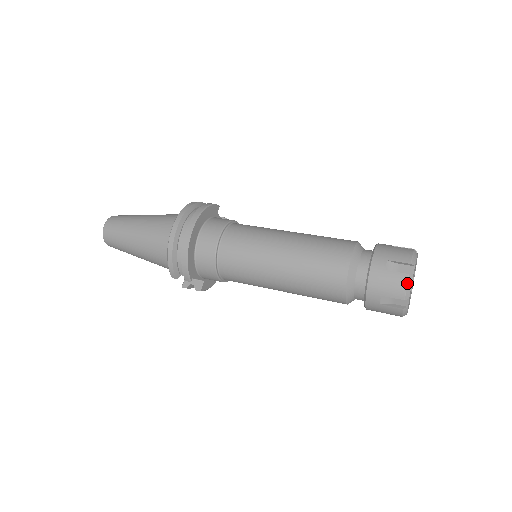
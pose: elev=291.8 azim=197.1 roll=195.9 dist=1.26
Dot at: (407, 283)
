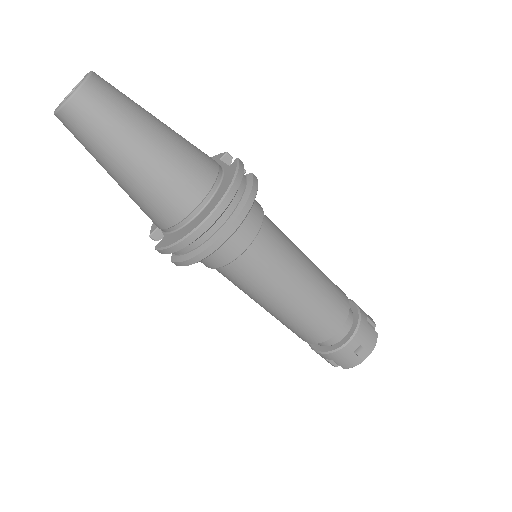
Dot at: occluded
